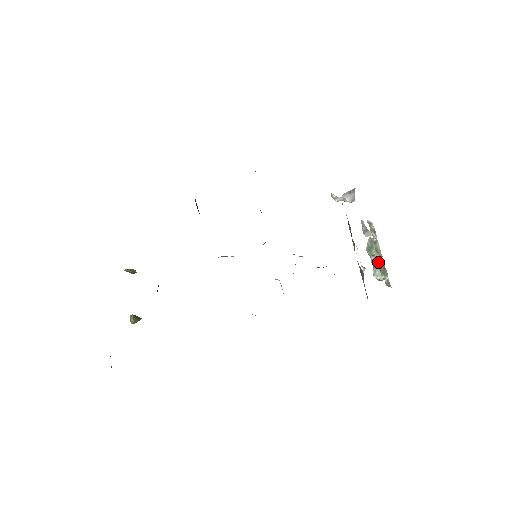
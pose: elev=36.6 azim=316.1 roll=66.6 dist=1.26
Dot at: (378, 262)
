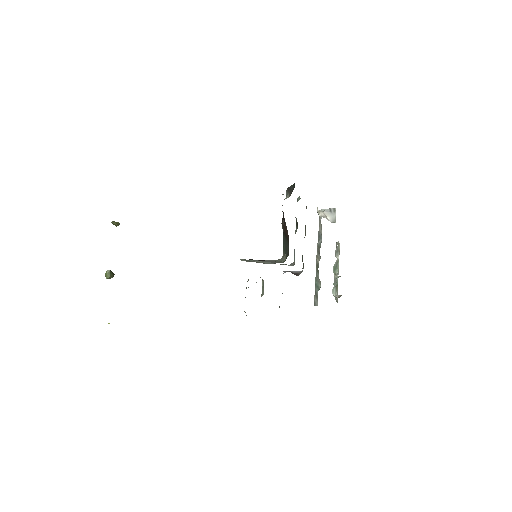
Dot at: occluded
